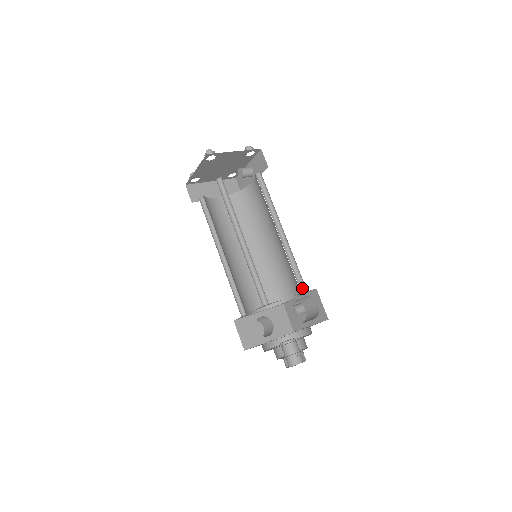
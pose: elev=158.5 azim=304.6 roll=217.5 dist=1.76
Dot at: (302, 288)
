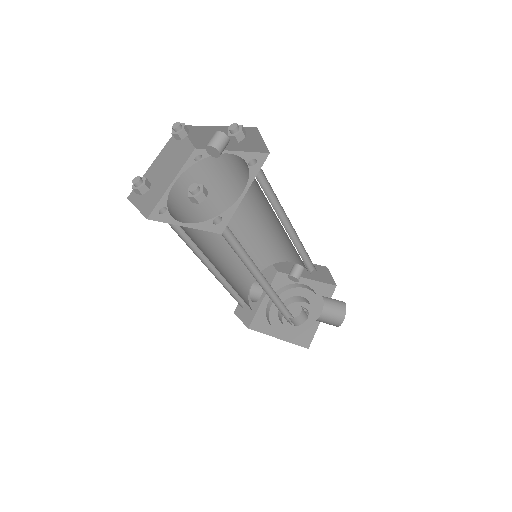
Dot at: (310, 268)
